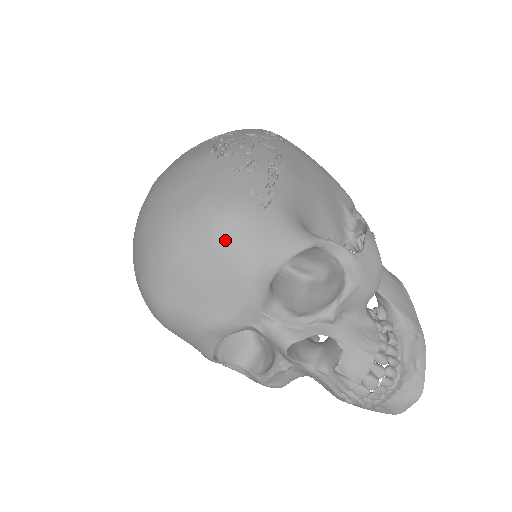
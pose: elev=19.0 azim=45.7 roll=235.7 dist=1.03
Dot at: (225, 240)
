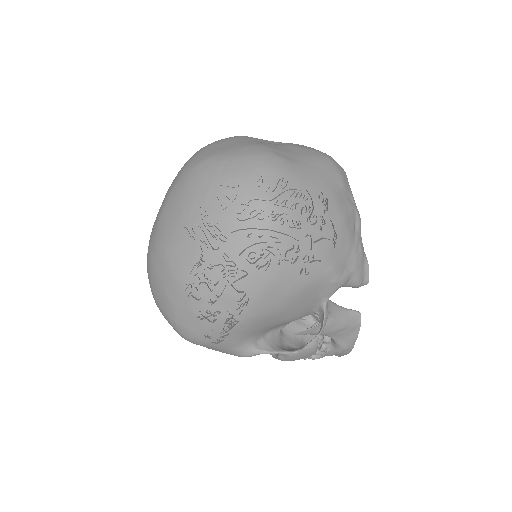
Dot at: occluded
